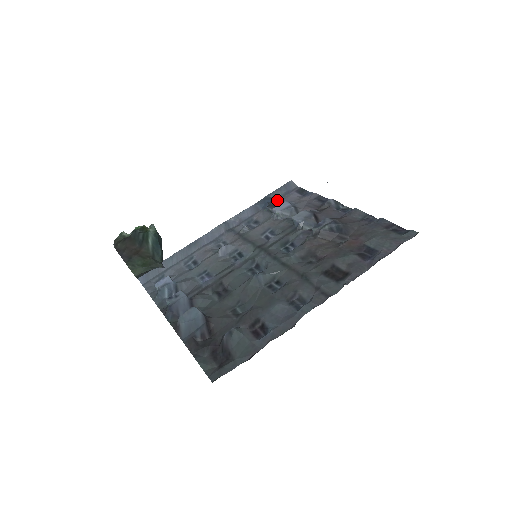
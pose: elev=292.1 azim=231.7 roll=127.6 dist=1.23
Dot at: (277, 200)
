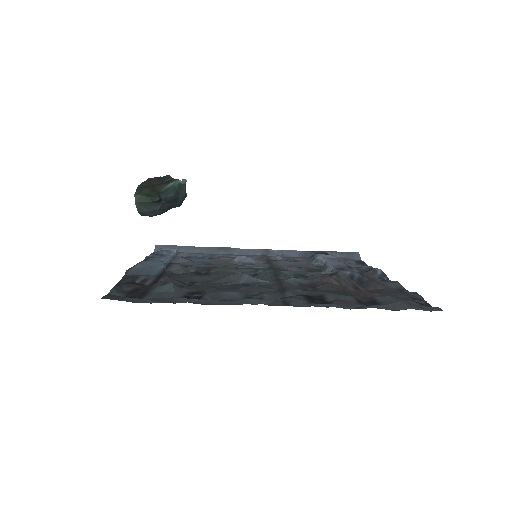
Dot at: occluded
